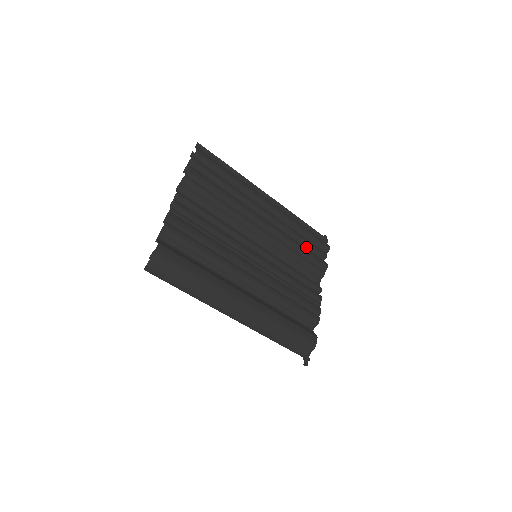
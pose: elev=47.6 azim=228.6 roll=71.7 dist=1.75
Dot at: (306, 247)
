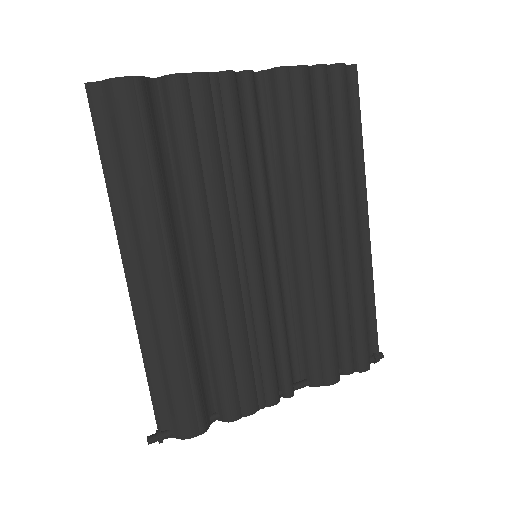
Dot at: (338, 332)
